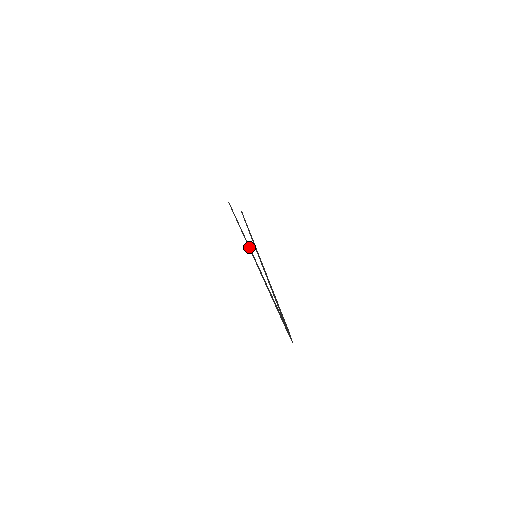
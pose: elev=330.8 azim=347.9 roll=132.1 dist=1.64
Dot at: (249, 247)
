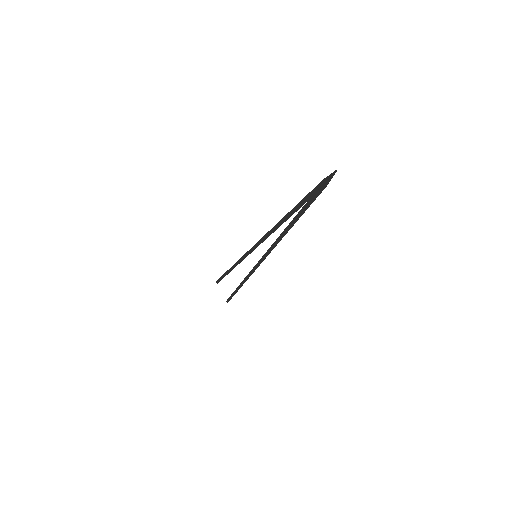
Dot at: (248, 253)
